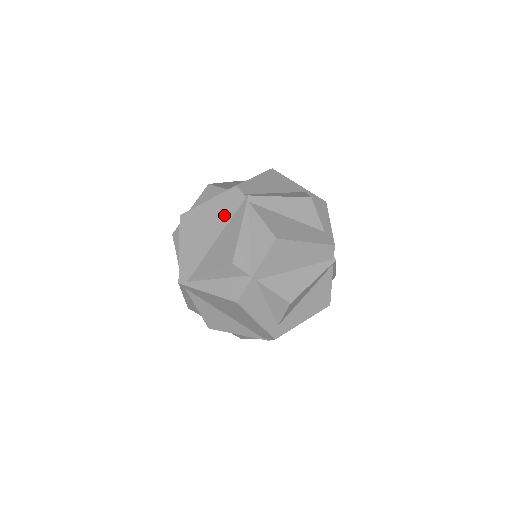
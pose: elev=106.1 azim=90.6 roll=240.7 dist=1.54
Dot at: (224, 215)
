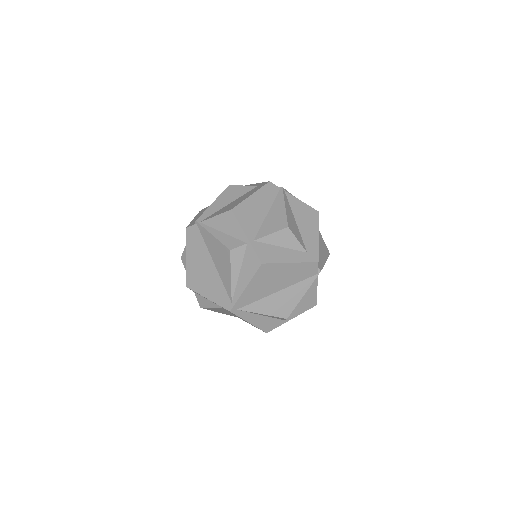
Dot at: (200, 247)
